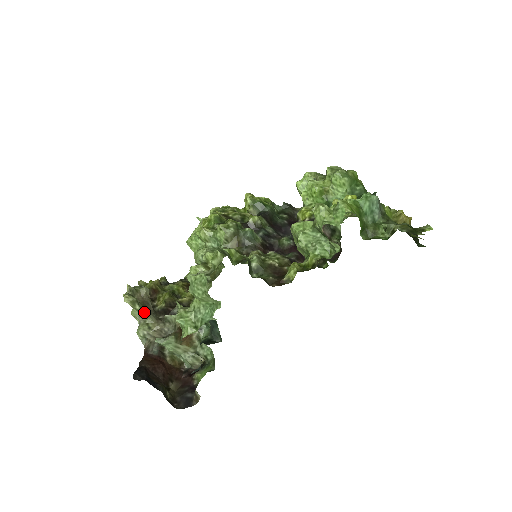
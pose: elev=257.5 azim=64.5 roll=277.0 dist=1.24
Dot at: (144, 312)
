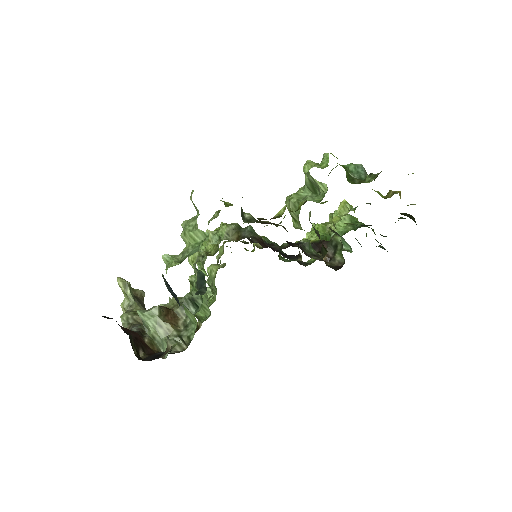
Dot at: (134, 301)
